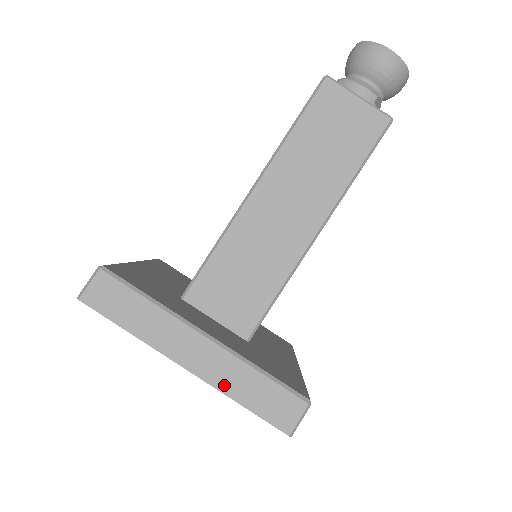
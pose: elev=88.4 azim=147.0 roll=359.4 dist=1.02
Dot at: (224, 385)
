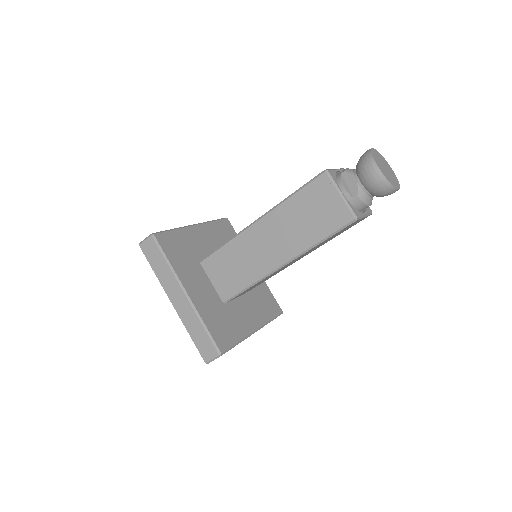
Dot at: occluded
